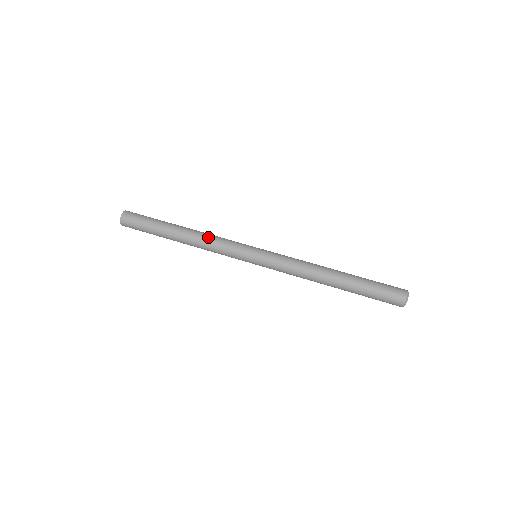
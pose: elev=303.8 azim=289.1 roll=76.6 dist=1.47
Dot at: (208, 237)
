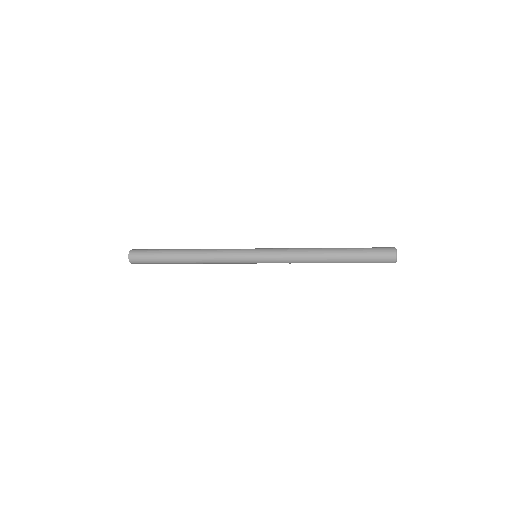
Dot at: occluded
